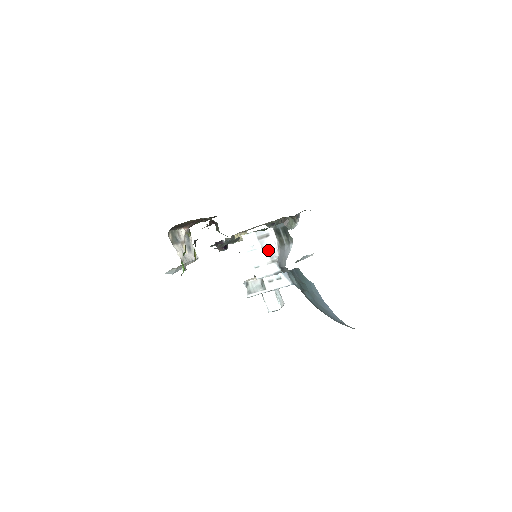
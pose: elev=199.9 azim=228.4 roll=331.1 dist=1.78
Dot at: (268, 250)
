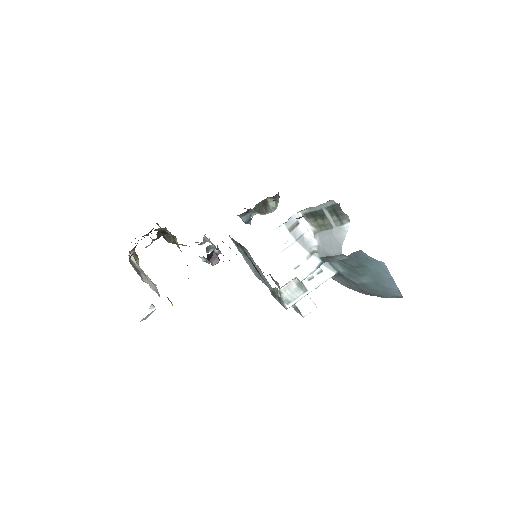
Dot at: (303, 241)
